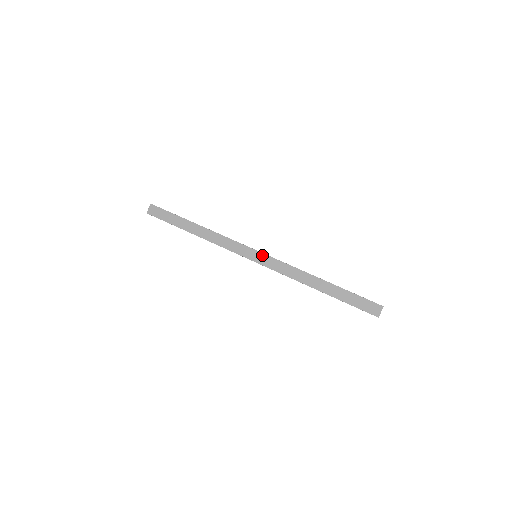
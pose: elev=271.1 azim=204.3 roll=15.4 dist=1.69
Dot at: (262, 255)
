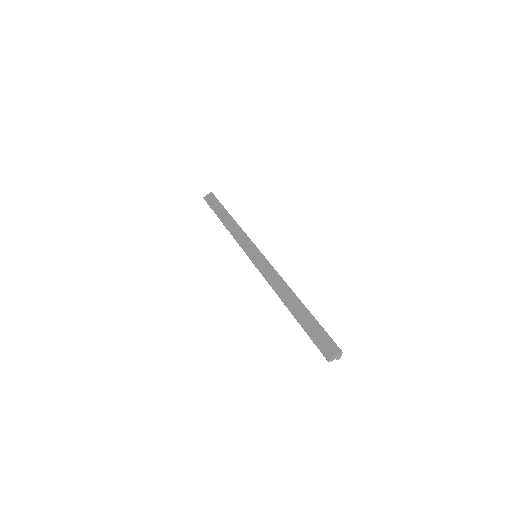
Dot at: (261, 256)
